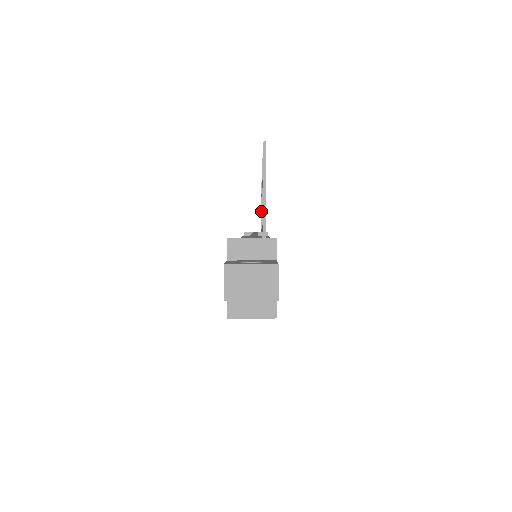
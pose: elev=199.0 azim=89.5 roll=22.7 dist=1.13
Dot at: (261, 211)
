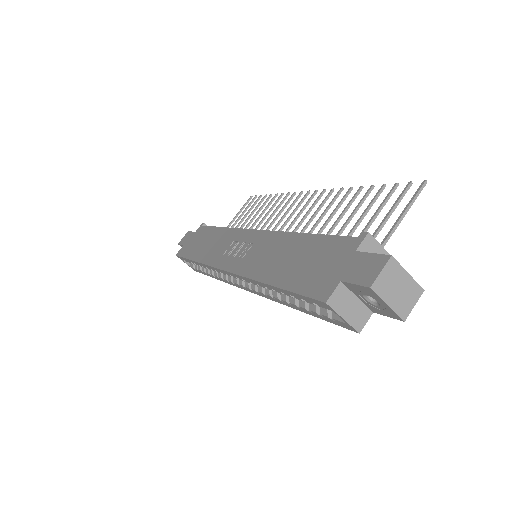
Dot at: (238, 218)
